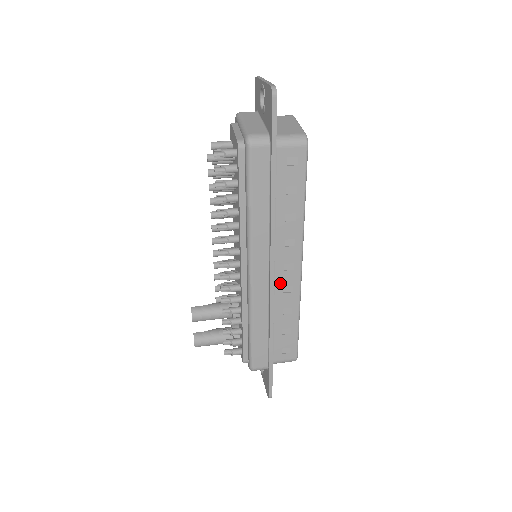
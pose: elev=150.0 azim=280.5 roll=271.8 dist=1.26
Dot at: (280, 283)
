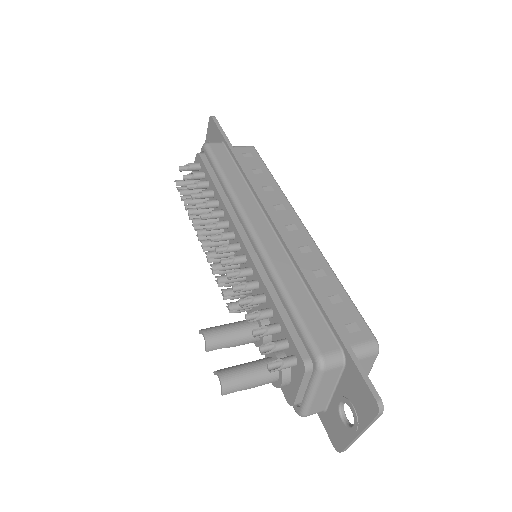
Dot at: (292, 243)
